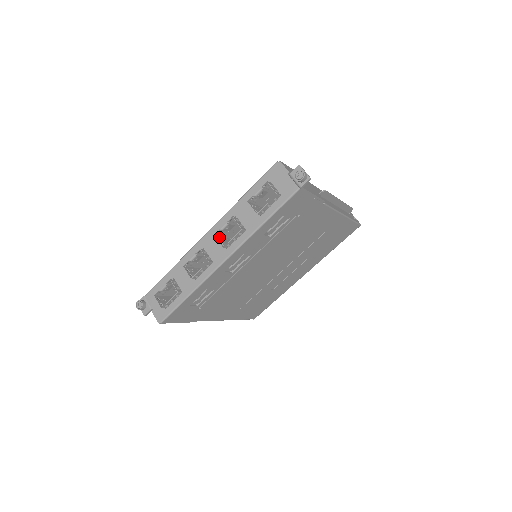
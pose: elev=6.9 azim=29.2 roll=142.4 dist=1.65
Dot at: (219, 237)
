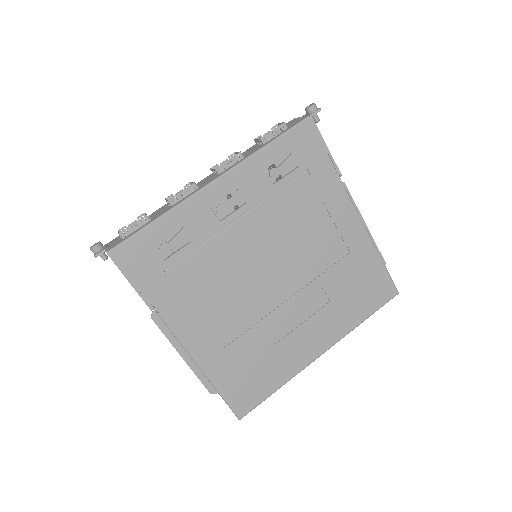
Dot at: occluded
